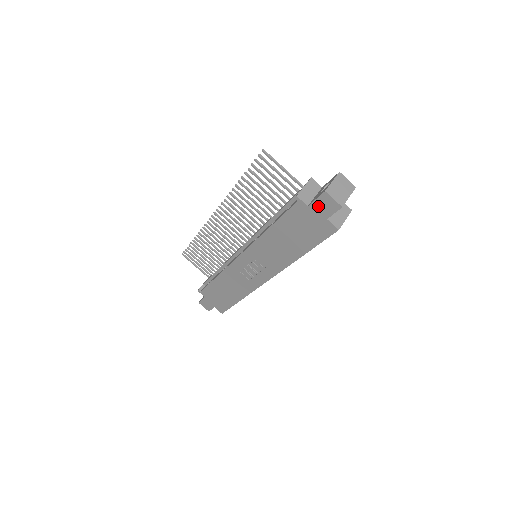
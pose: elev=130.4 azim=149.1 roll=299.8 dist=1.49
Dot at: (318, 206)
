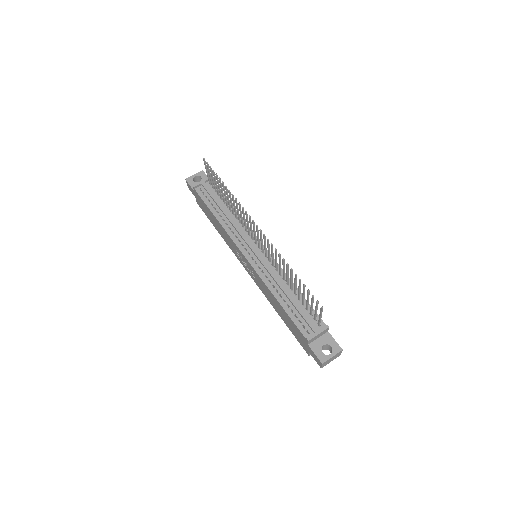
Dot at: (312, 352)
